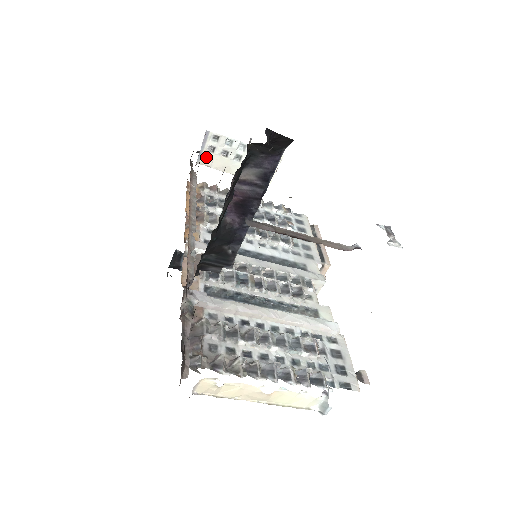
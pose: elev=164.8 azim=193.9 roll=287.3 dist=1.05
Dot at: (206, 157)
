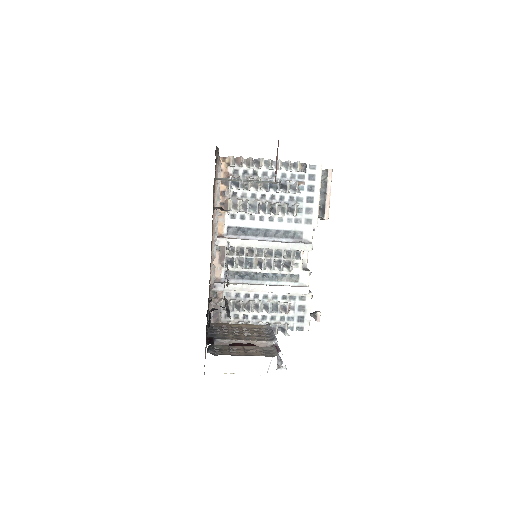
Dot at: (221, 179)
